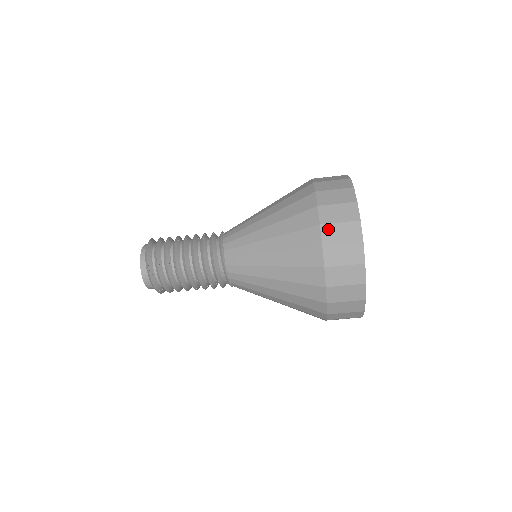
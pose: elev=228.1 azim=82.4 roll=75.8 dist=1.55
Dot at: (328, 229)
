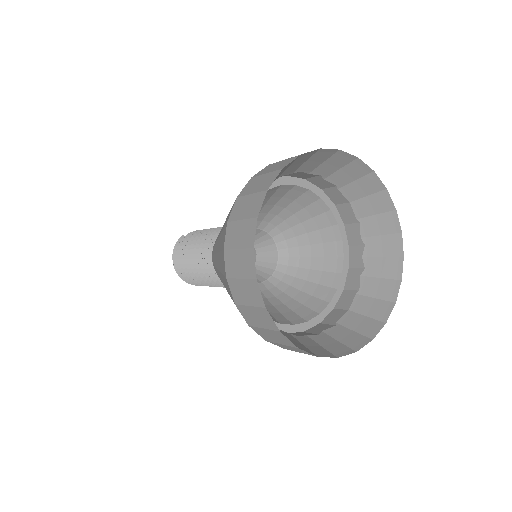
Dot at: occluded
